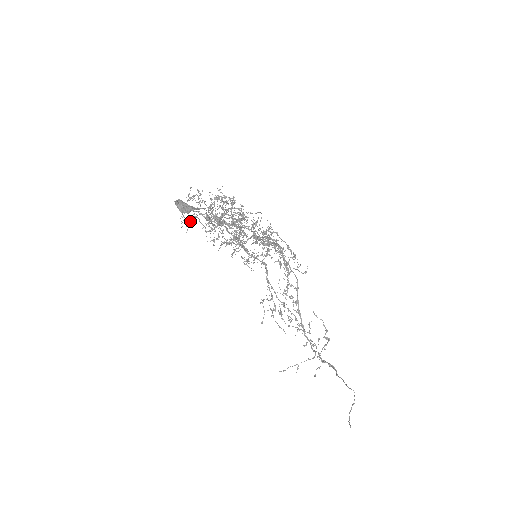
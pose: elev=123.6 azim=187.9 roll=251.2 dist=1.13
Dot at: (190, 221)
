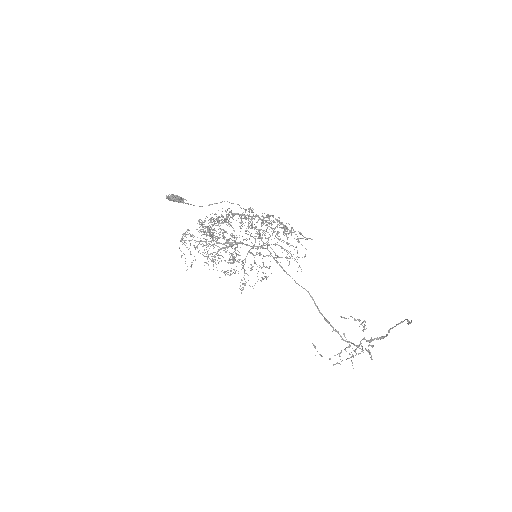
Dot at: (190, 252)
